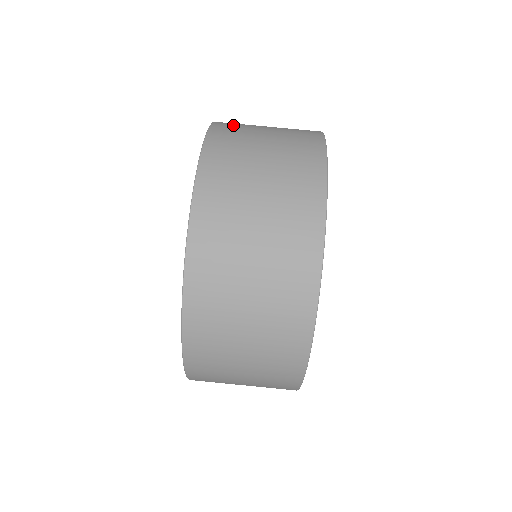
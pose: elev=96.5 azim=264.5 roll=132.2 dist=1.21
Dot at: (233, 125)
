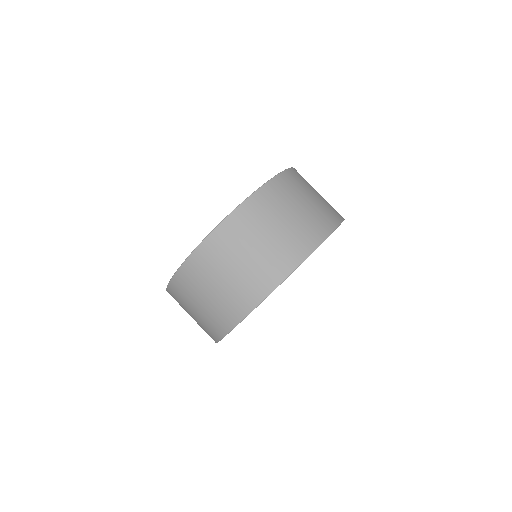
Dot at: occluded
